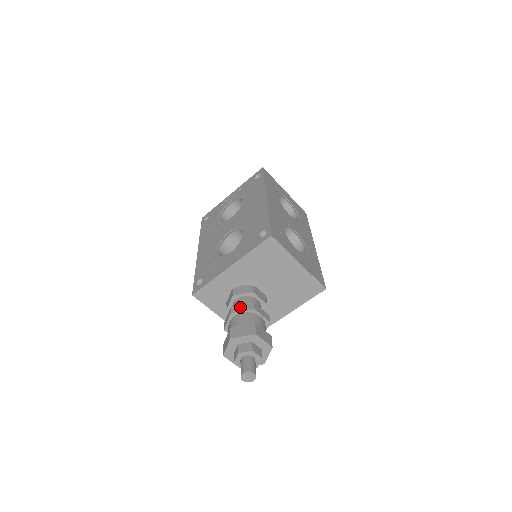
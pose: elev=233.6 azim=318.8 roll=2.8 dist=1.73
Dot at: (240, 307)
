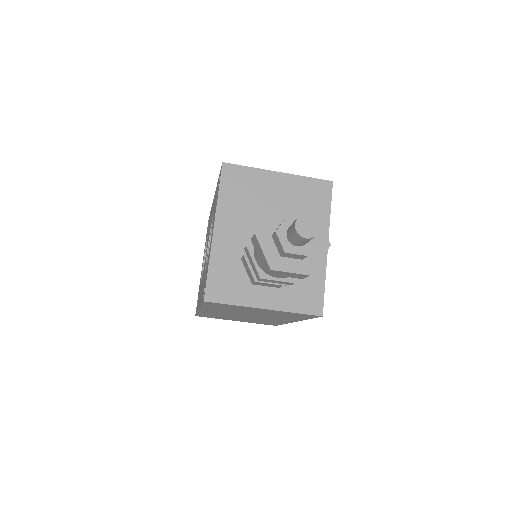
Dot at: occluded
